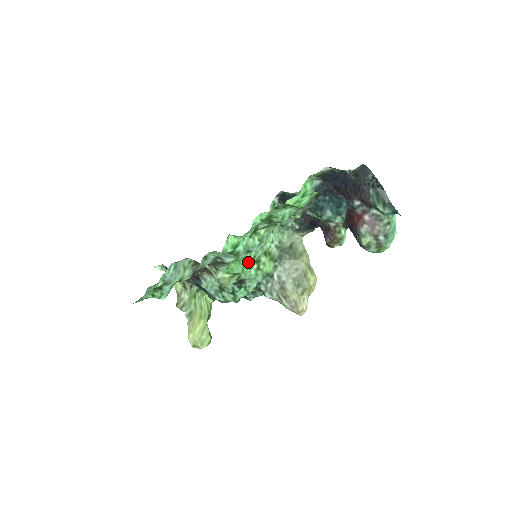
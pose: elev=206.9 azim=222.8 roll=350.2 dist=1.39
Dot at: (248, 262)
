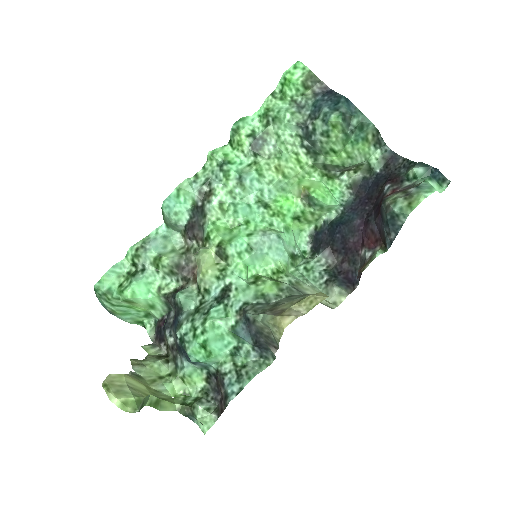
Dot at: (241, 236)
